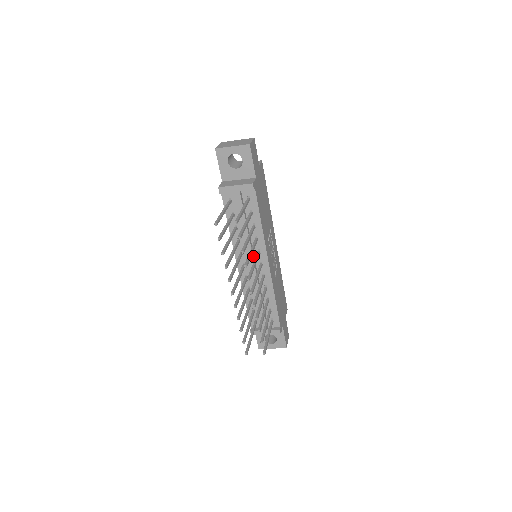
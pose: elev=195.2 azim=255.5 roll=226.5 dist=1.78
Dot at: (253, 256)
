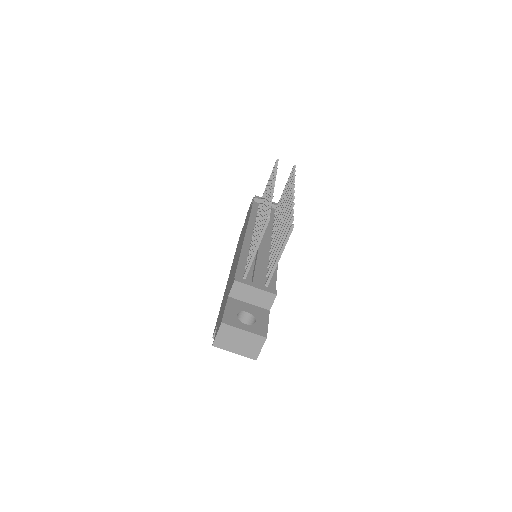
Dot at: occluded
